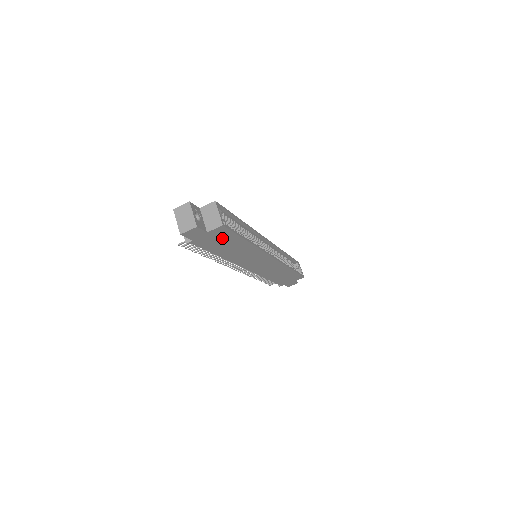
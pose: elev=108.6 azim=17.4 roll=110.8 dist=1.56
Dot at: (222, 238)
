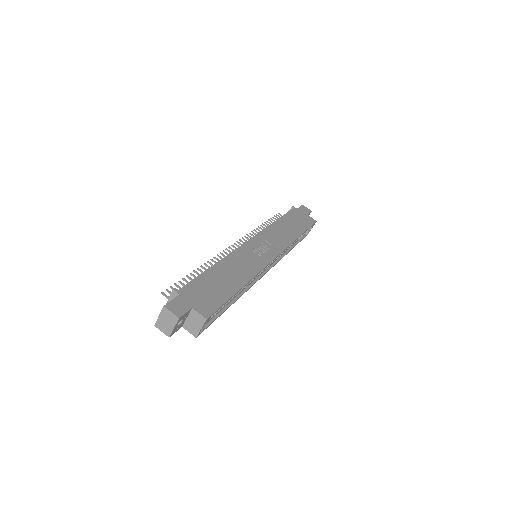
Dot at: occluded
